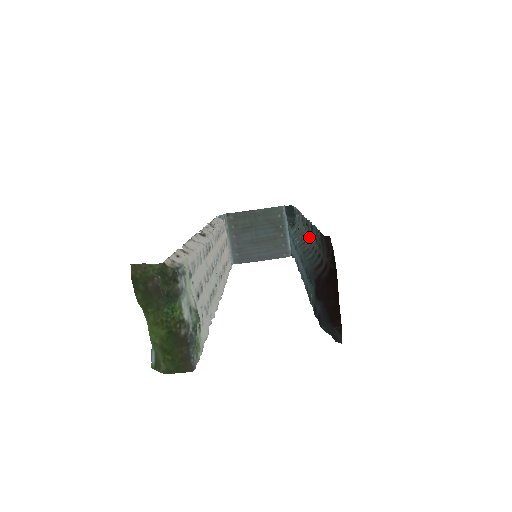
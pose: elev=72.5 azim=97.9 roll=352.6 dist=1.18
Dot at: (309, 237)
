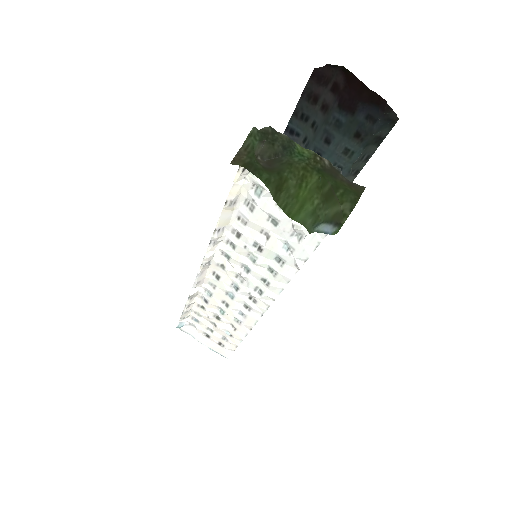
Dot at: occluded
